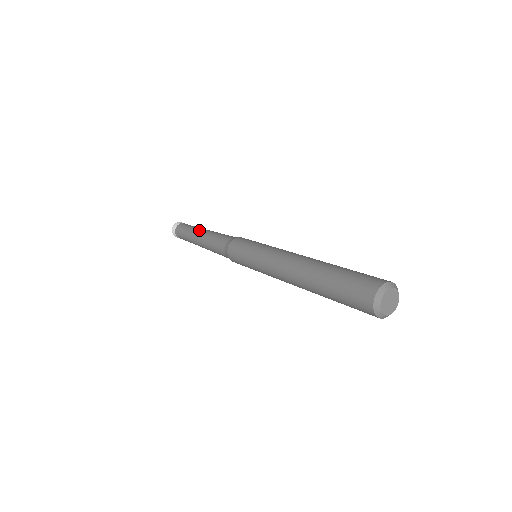
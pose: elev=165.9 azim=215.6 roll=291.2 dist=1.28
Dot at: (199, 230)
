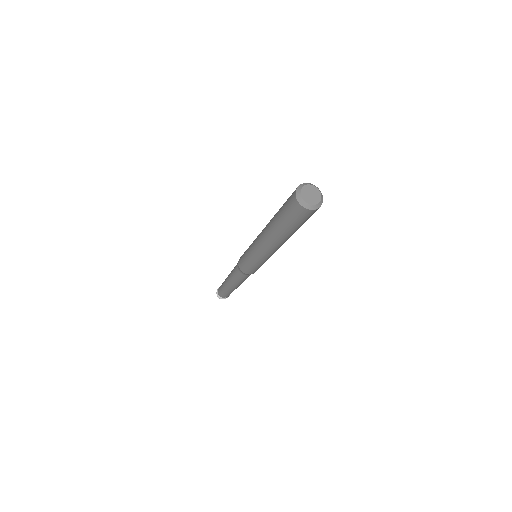
Dot at: occluded
